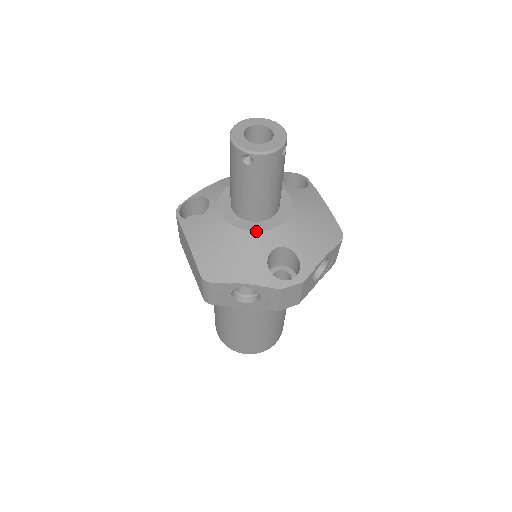
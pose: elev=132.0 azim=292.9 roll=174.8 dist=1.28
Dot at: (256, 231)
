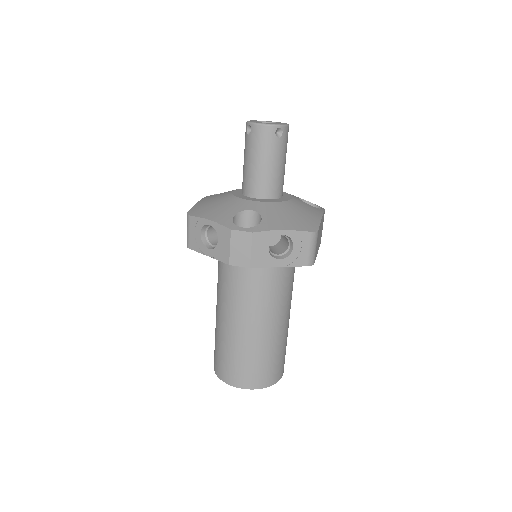
Dot at: (244, 199)
